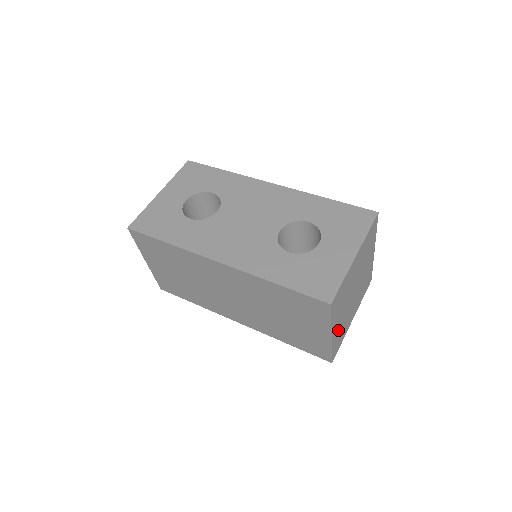
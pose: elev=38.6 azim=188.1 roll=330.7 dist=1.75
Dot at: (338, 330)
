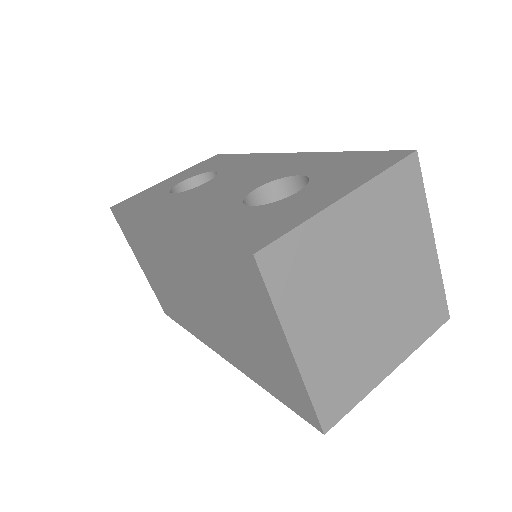
Dot at: (324, 356)
